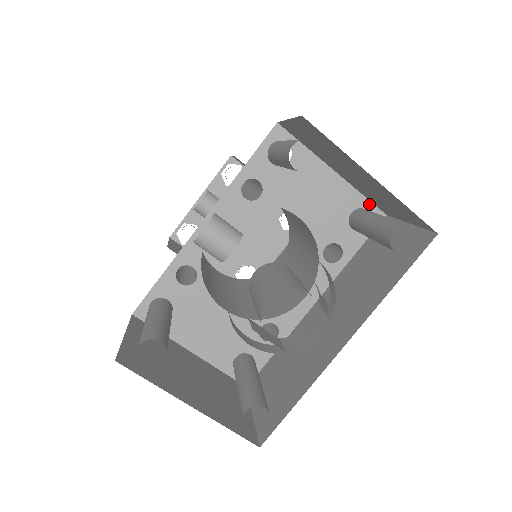
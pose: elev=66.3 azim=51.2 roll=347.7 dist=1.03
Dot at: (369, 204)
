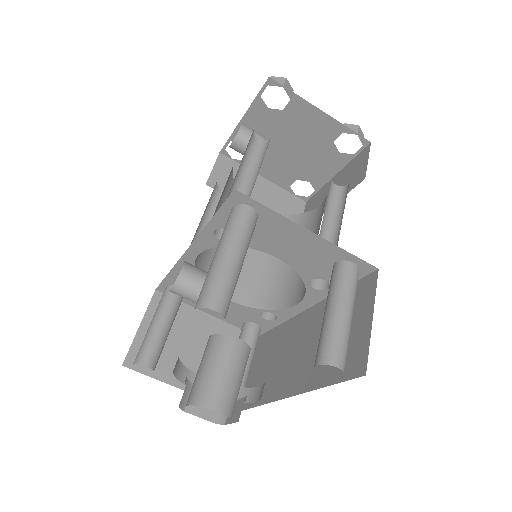
Dot at: (356, 259)
